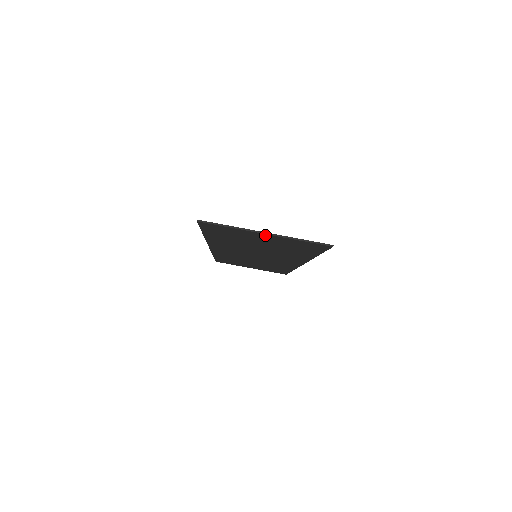
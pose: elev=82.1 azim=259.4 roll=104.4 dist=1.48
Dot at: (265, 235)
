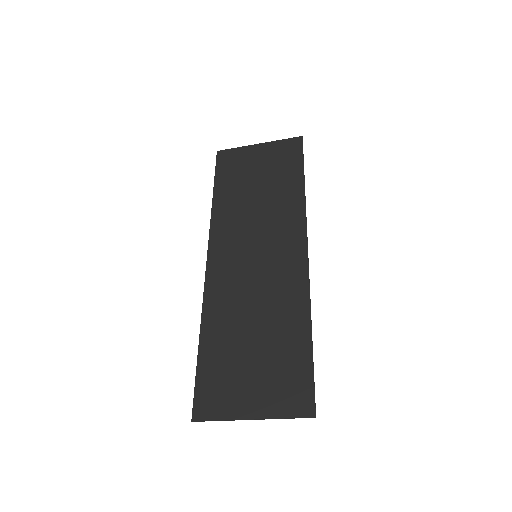
Dot at: (252, 412)
